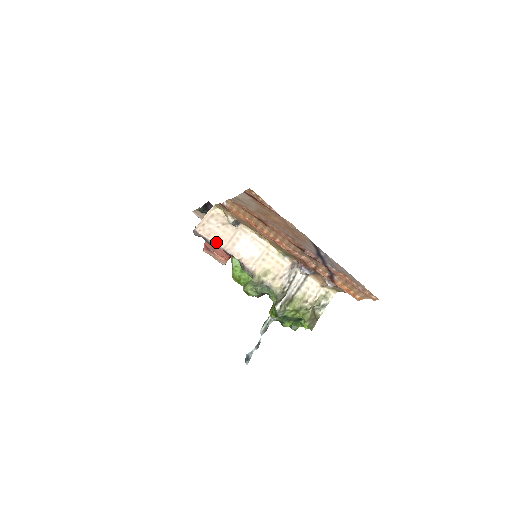
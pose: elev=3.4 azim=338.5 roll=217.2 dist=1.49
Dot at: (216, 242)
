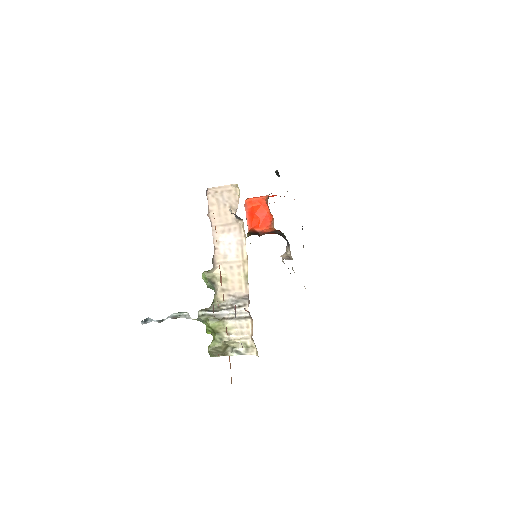
Dot at: (212, 215)
